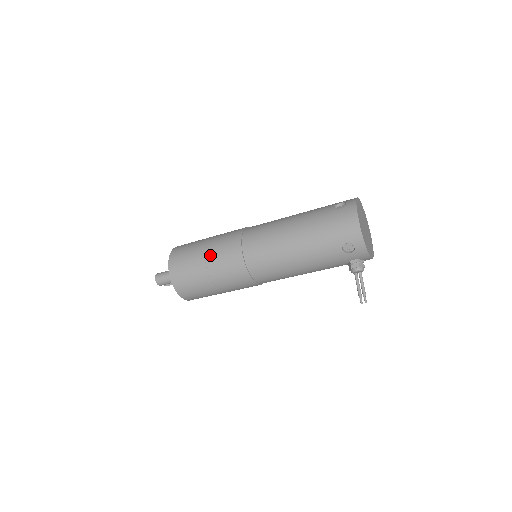
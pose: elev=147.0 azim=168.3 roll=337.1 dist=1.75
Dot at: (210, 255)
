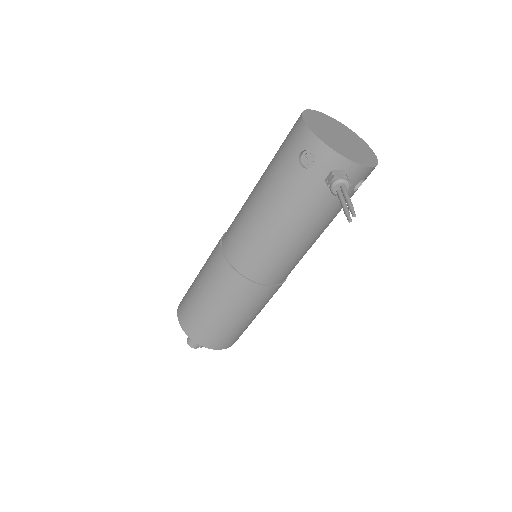
Dot at: (201, 272)
